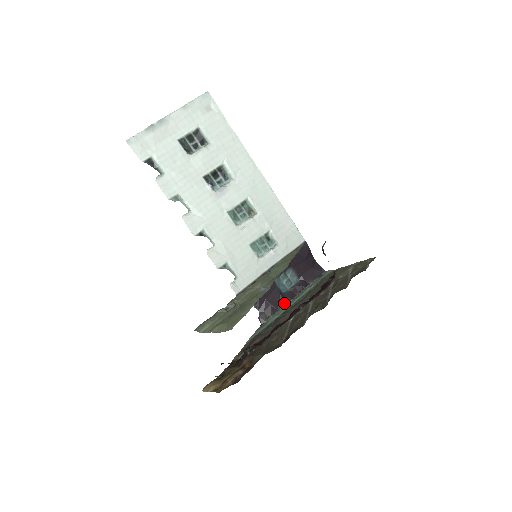
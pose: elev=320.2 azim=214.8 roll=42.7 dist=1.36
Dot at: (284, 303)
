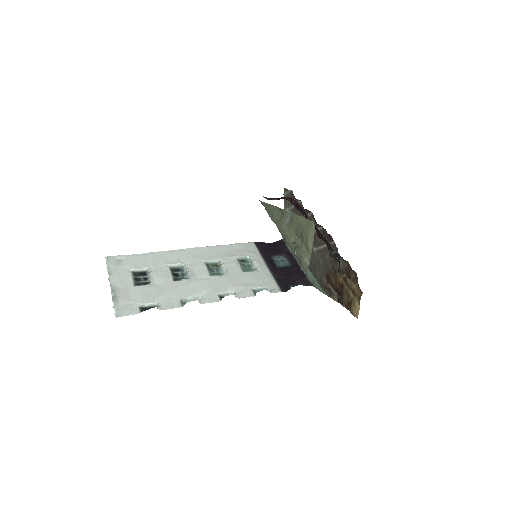
Dot at: (299, 267)
